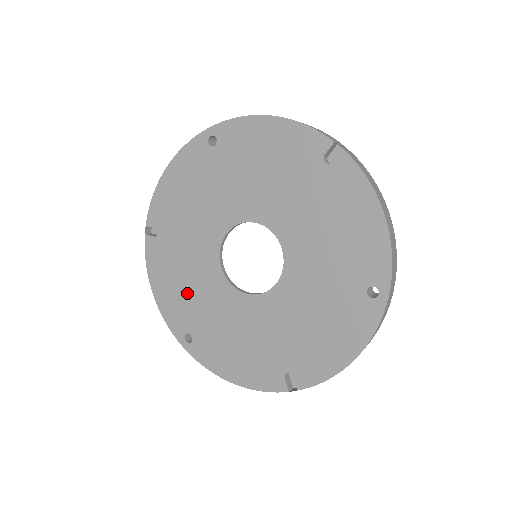
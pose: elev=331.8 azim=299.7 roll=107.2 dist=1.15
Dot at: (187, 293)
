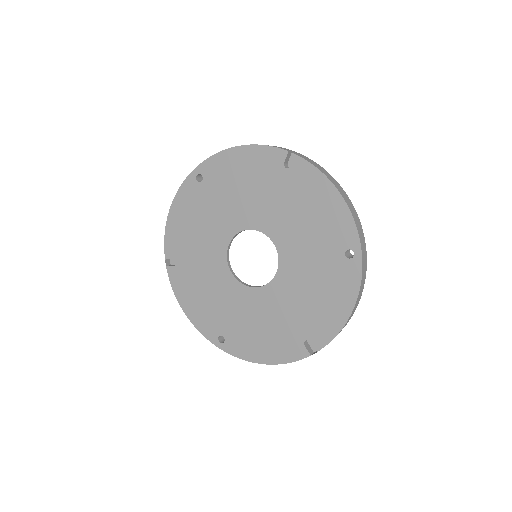
Dot at: (211, 303)
